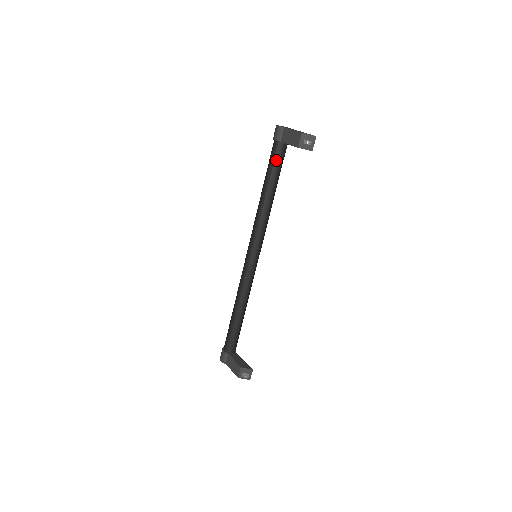
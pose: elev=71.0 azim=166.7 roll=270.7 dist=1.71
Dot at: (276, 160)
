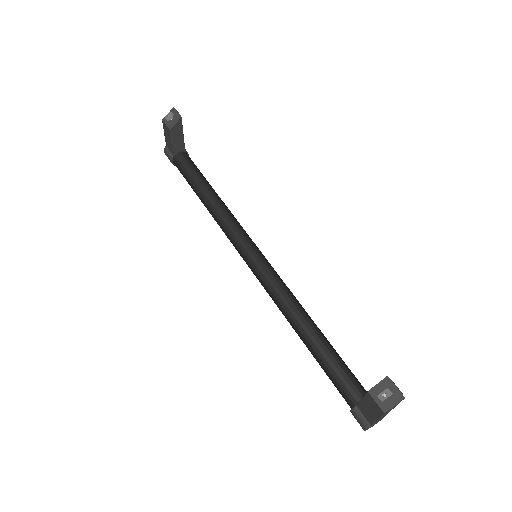
Dot at: (184, 169)
